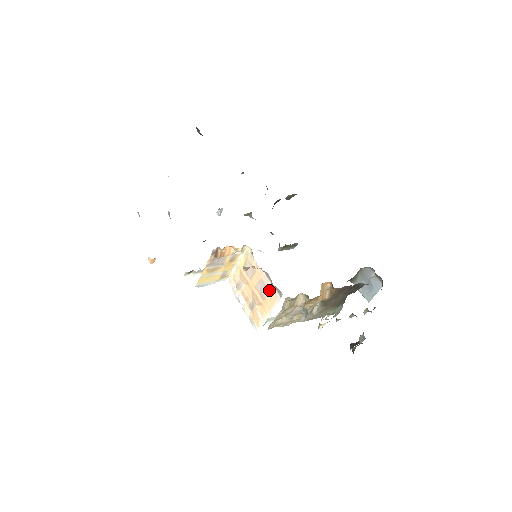
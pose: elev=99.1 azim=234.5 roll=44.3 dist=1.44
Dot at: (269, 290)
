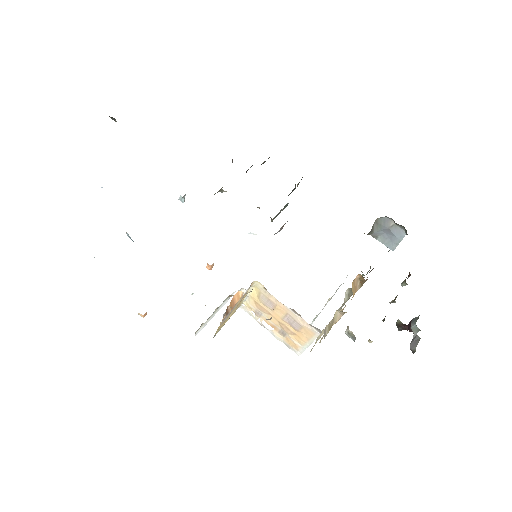
Dot at: (302, 325)
